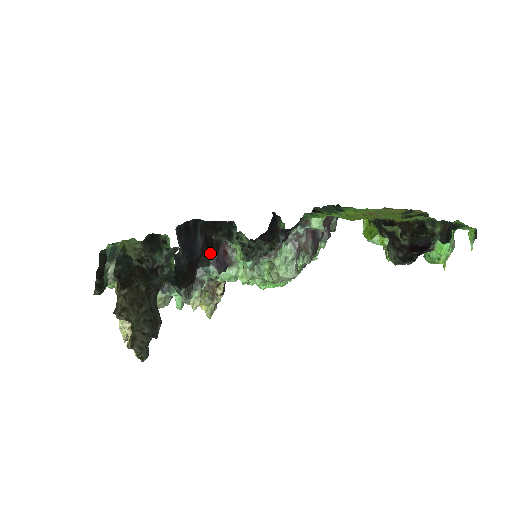
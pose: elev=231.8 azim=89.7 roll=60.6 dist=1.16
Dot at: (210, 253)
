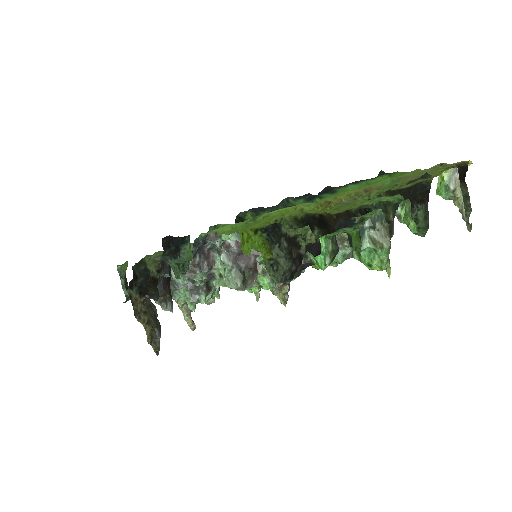
Dot at: (169, 269)
